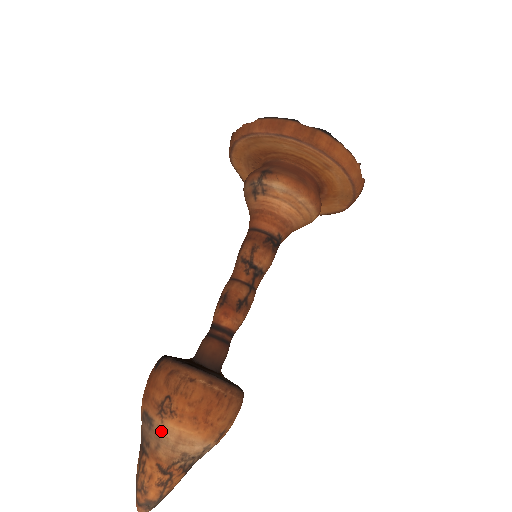
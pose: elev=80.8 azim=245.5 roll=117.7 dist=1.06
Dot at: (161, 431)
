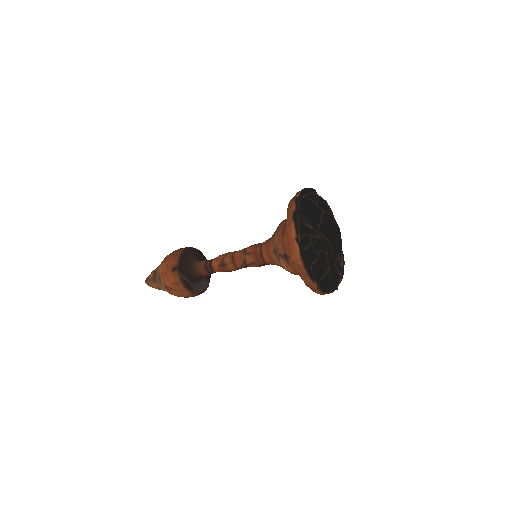
Dot at: (163, 288)
